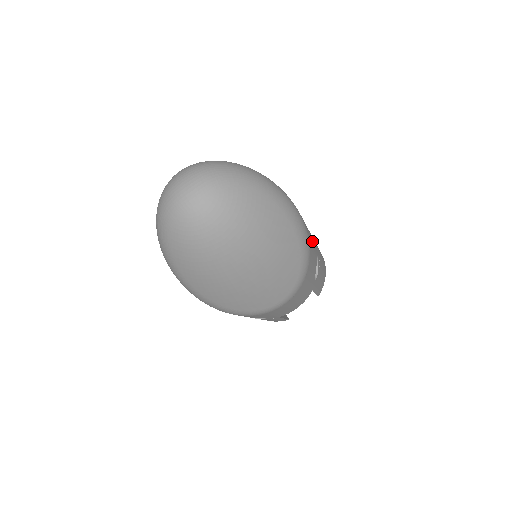
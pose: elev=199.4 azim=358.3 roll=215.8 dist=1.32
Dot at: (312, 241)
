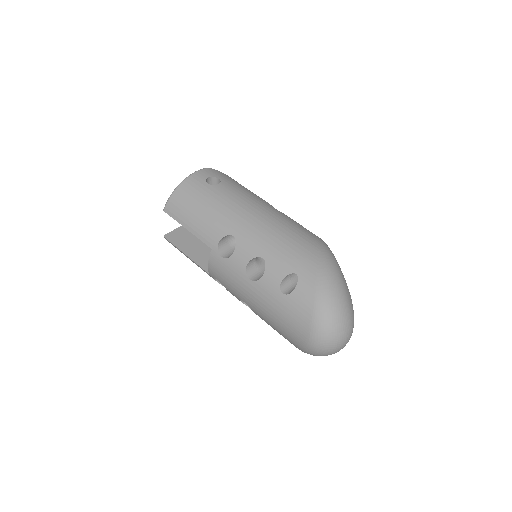
Dot at: (294, 224)
